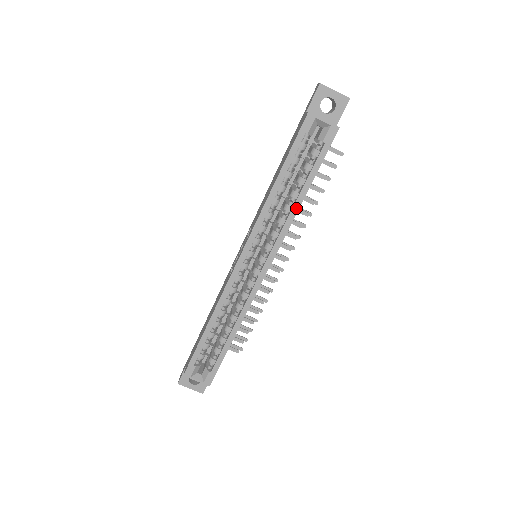
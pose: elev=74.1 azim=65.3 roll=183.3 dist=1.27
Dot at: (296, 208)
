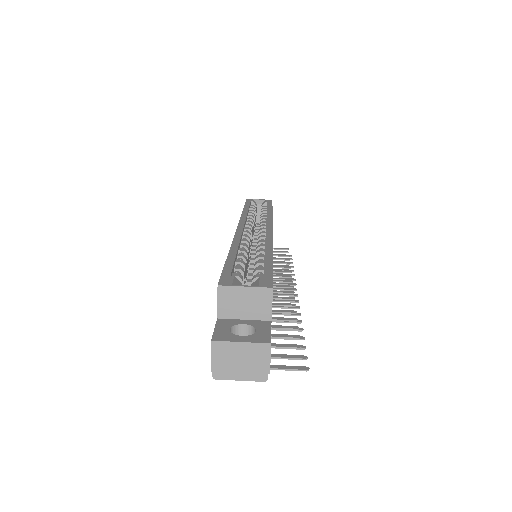
Dot at: (270, 213)
